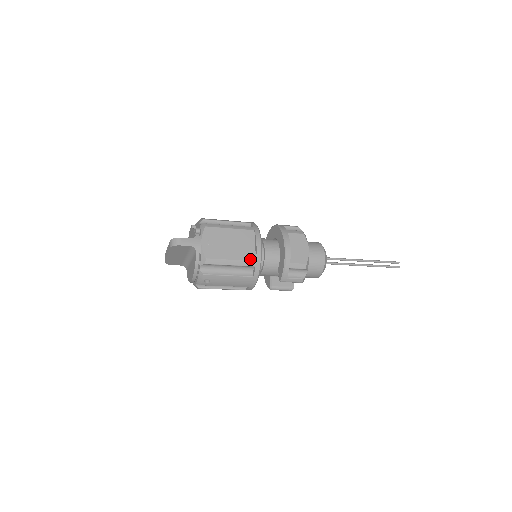
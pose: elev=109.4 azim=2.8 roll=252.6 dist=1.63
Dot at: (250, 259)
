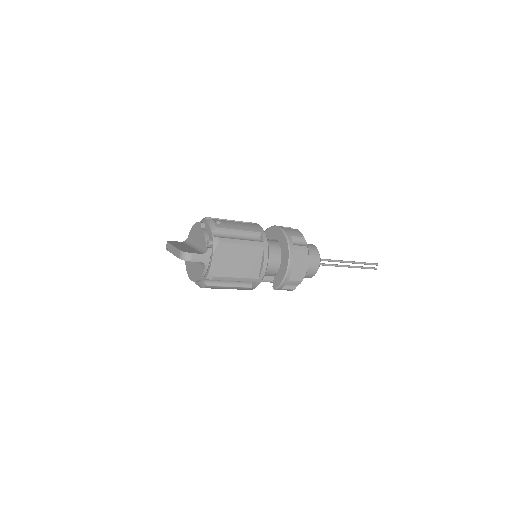
Dot at: (254, 277)
